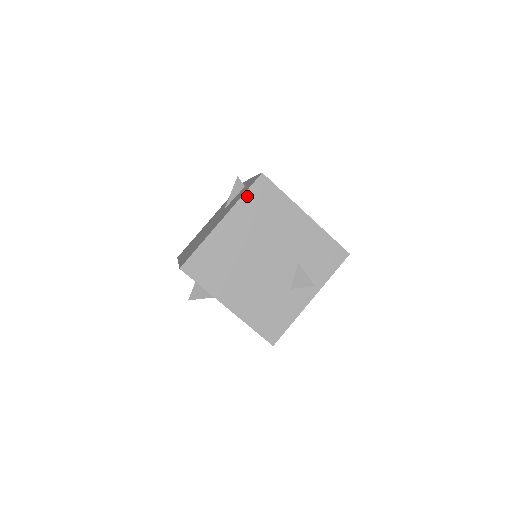
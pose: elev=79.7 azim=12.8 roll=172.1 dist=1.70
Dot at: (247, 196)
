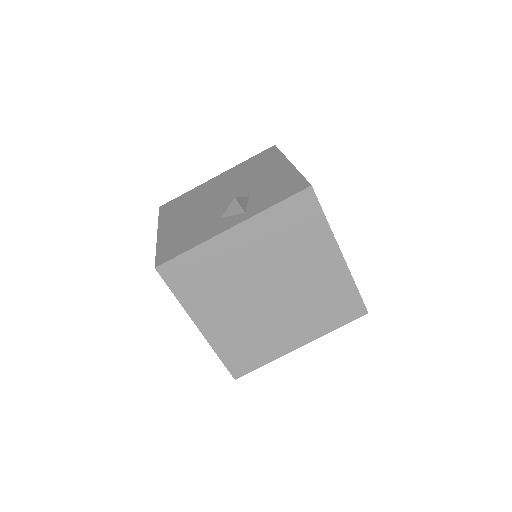
Dot at: (250, 160)
